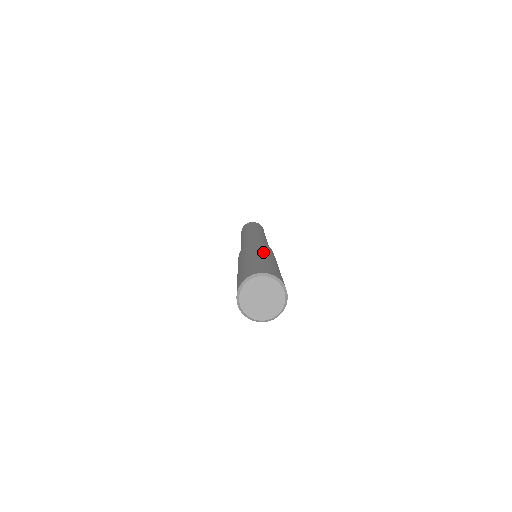
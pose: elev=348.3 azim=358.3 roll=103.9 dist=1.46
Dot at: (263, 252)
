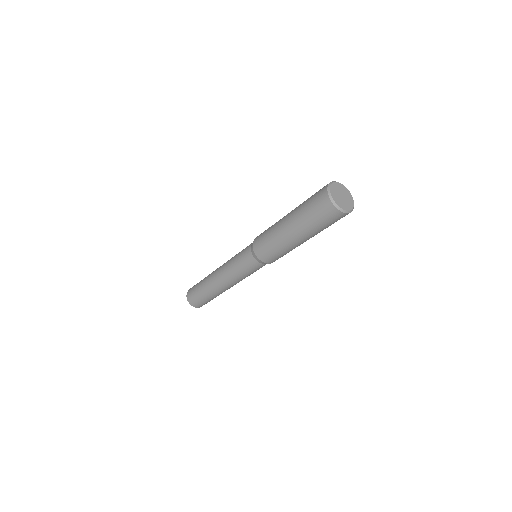
Dot at: occluded
